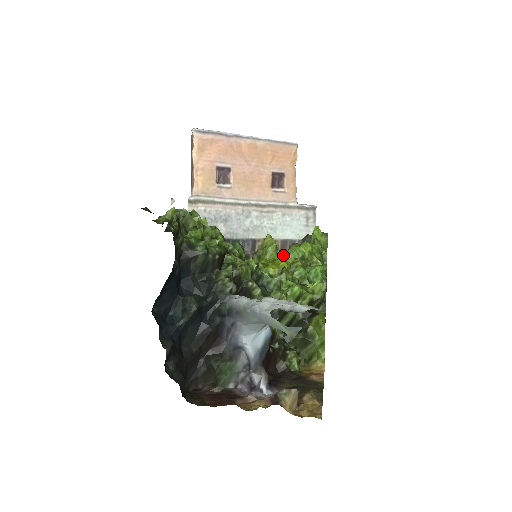
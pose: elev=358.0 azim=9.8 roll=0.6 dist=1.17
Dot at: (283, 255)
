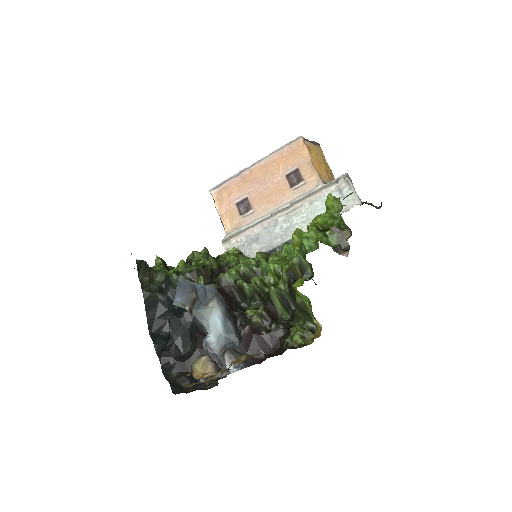
Dot at: occluded
